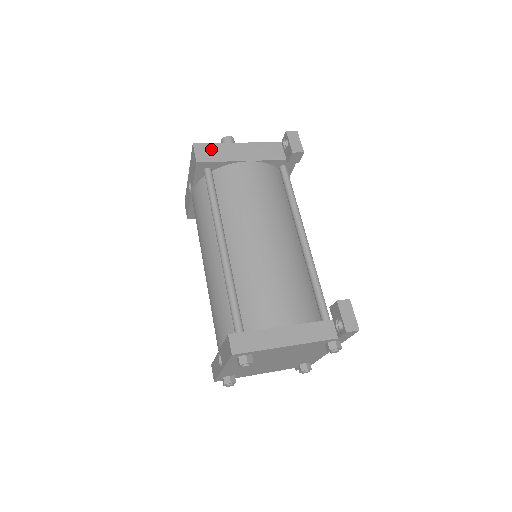
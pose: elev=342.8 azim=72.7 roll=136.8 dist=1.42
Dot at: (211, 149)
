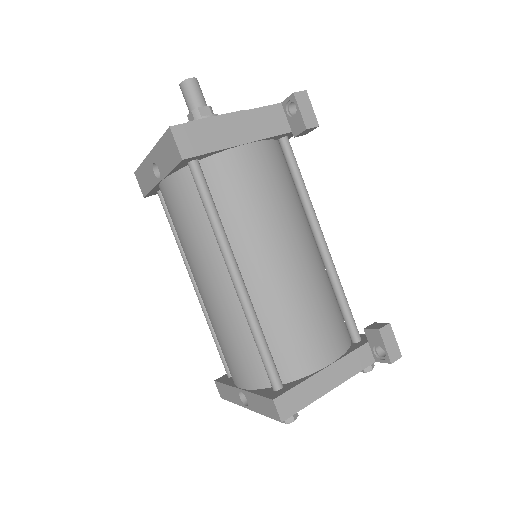
Dot at: (196, 132)
